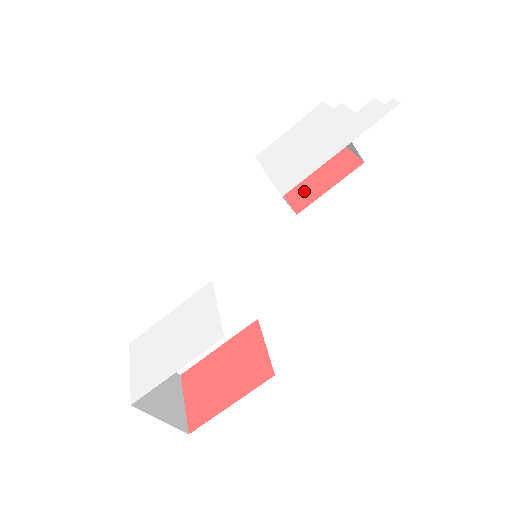
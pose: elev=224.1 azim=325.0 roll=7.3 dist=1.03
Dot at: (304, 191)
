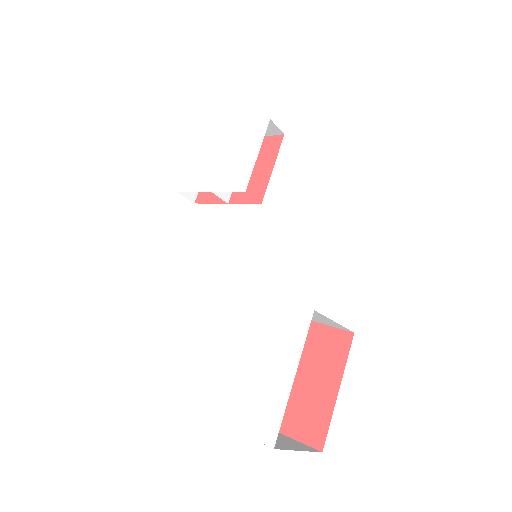
Dot at: (249, 187)
